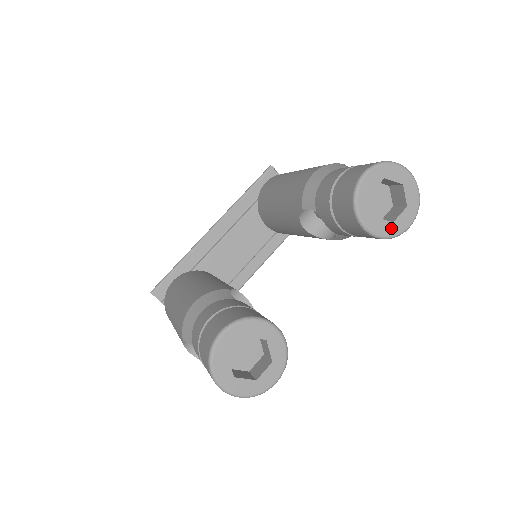
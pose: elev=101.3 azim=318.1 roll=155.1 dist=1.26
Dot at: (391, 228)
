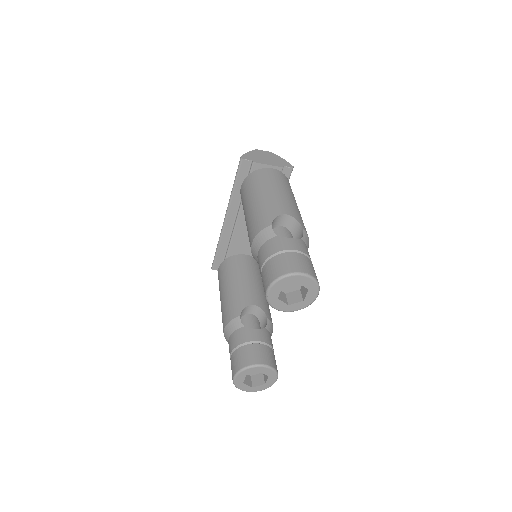
Dot at: (304, 304)
